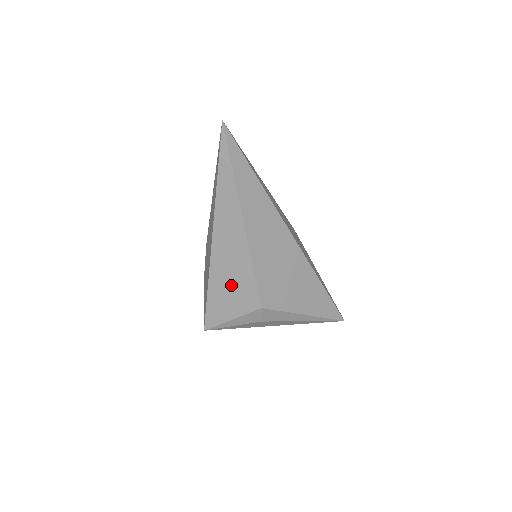
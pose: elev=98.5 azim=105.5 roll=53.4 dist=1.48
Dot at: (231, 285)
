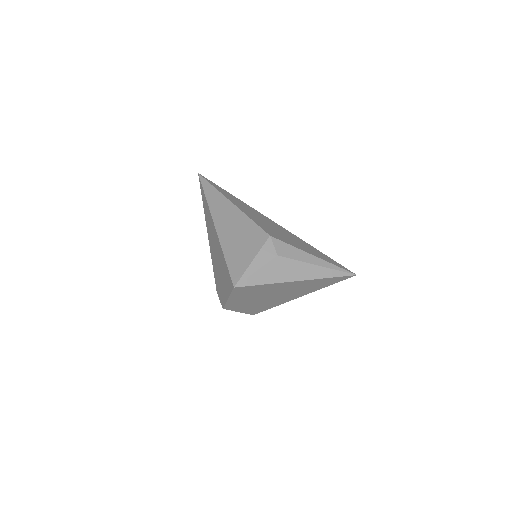
Dot at: (240, 239)
